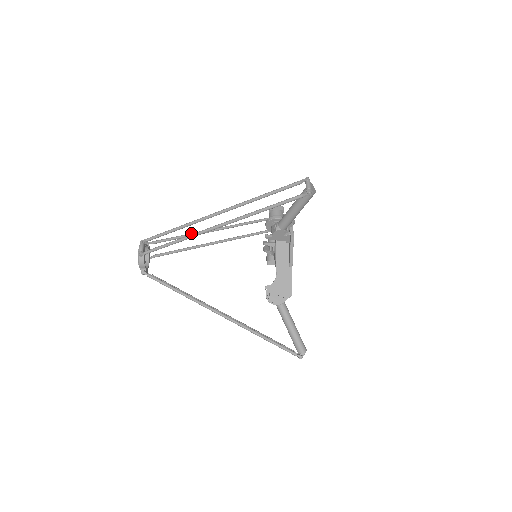
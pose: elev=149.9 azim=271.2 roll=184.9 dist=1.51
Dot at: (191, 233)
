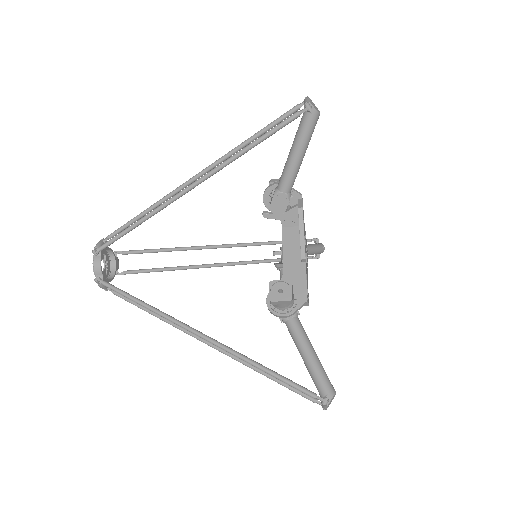
Dot at: (178, 247)
